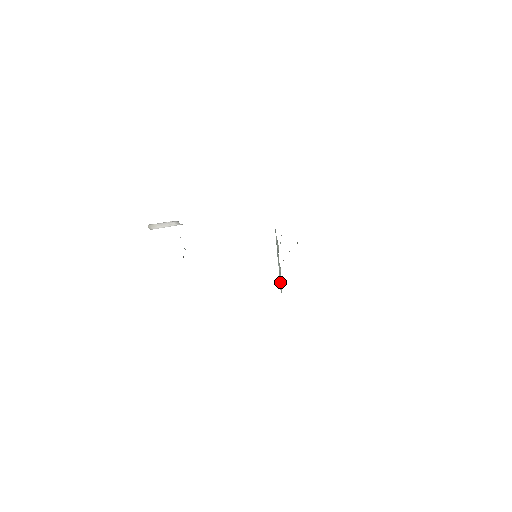
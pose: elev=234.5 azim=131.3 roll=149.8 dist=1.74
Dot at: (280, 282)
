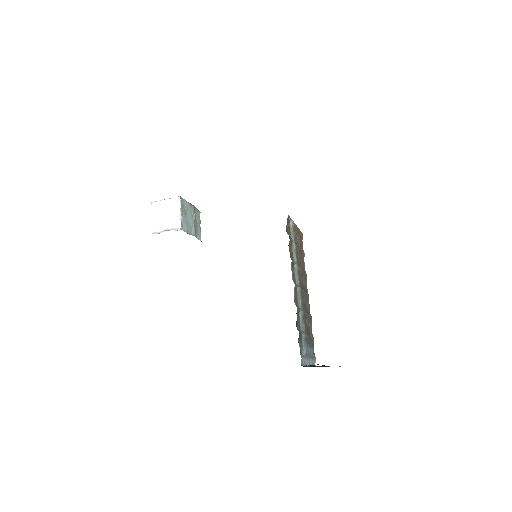
Dot at: occluded
